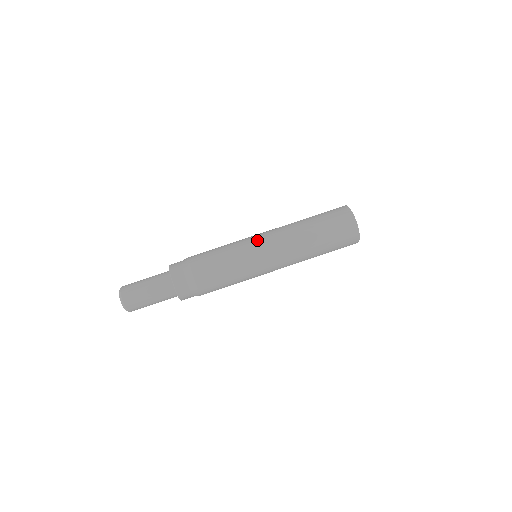
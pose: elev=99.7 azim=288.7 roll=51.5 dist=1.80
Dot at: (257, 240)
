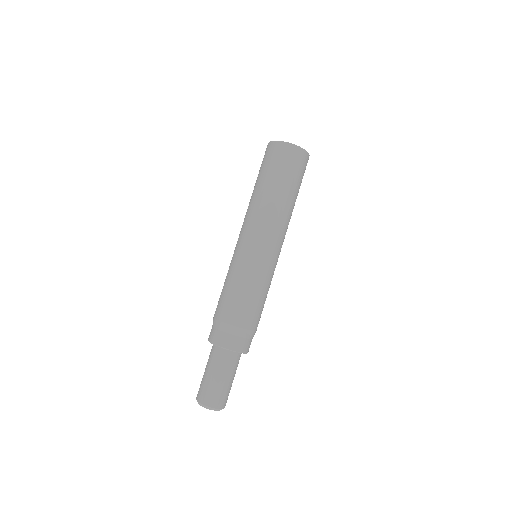
Dot at: (254, 247)
